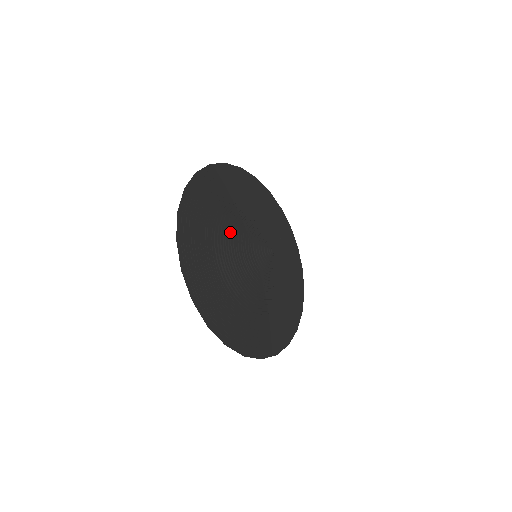
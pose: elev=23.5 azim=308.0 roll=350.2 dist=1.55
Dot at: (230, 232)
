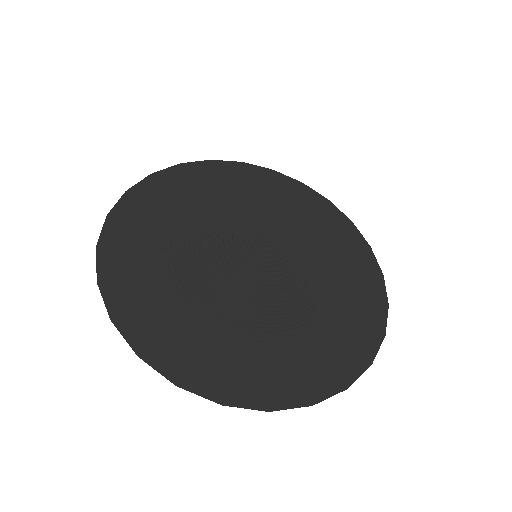
Dot at: (189, 255)
